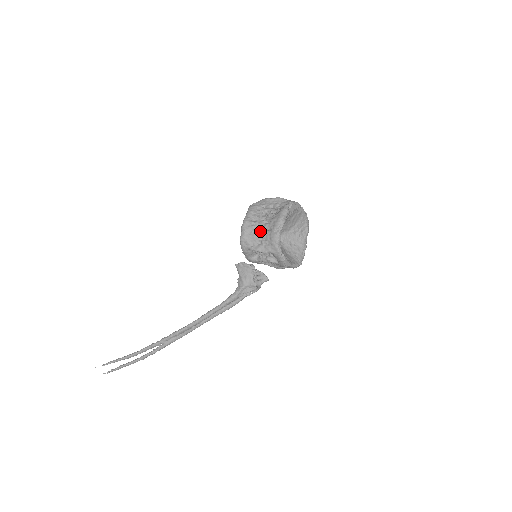
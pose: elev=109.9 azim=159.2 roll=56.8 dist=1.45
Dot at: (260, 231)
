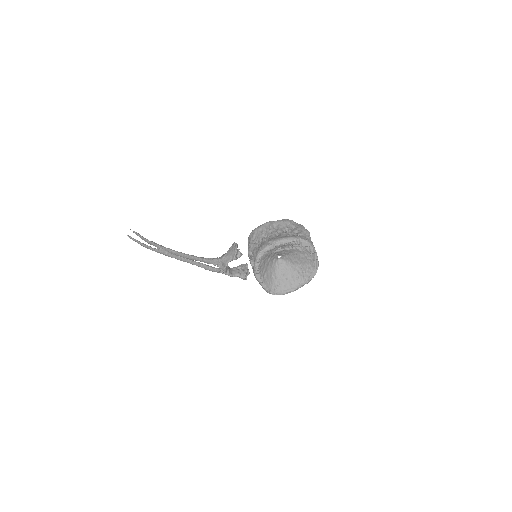
Dot at: (267, 236)
